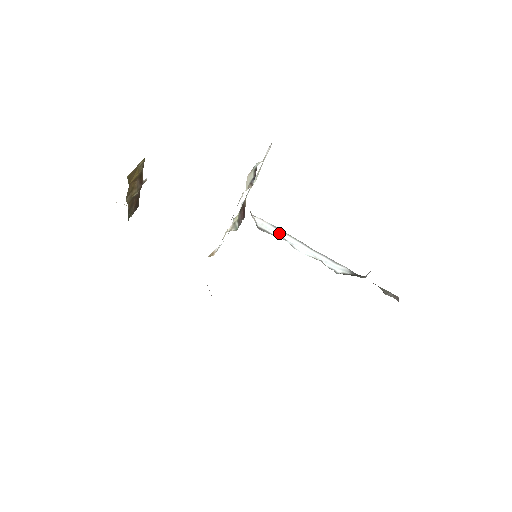
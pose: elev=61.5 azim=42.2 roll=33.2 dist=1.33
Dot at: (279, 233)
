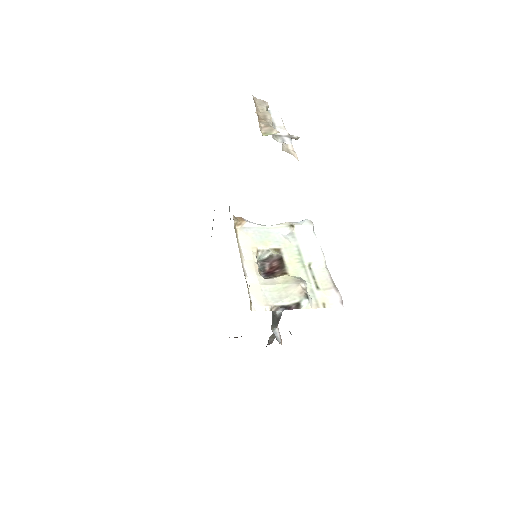
Dot at: occluded
